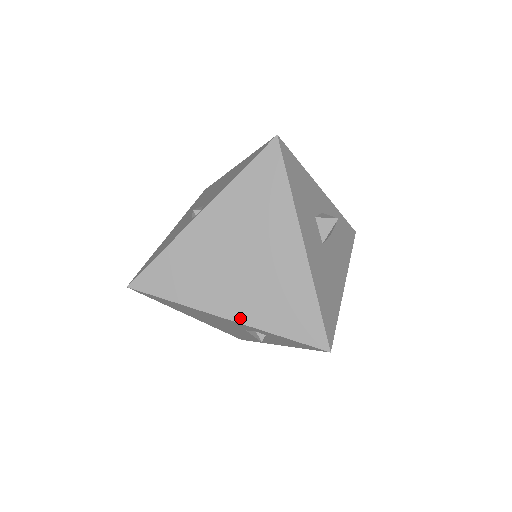
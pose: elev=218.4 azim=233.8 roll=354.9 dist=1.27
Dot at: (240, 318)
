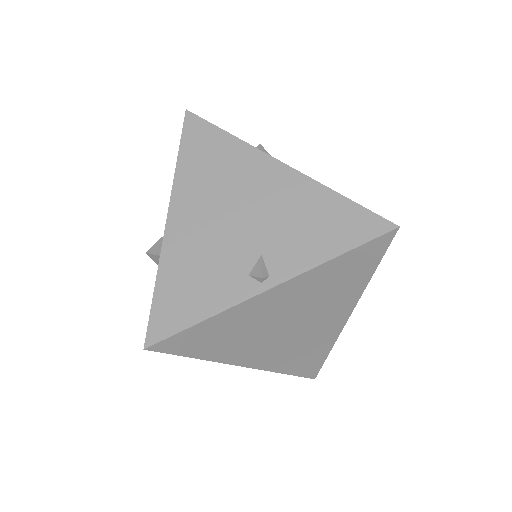
Dot at: (259, 366)
